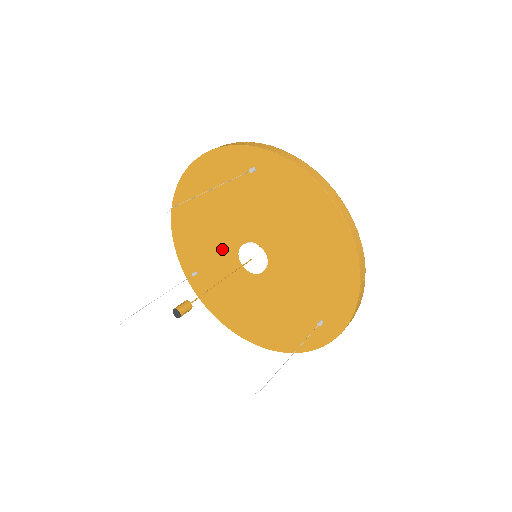
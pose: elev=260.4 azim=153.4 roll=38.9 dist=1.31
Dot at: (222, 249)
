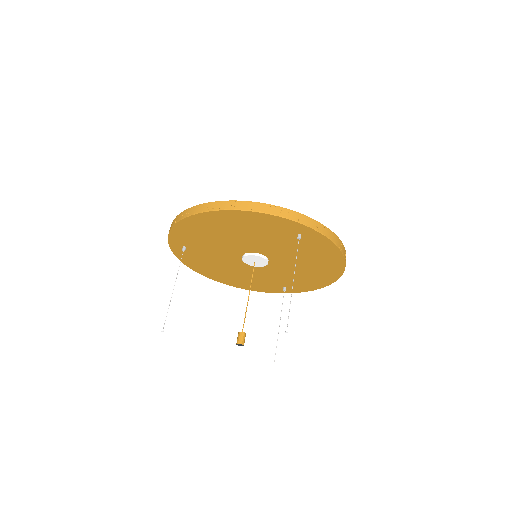
Dot at: (227, 248)
